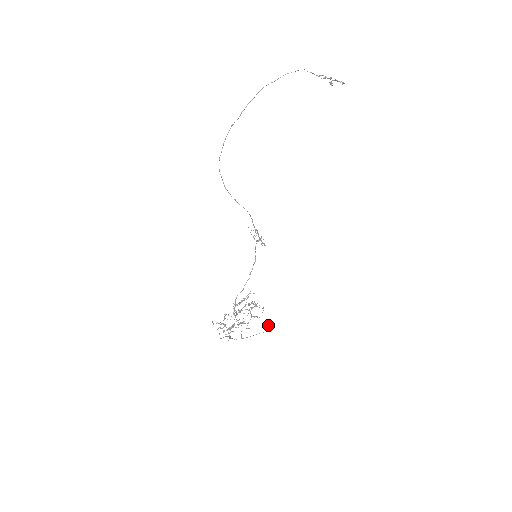
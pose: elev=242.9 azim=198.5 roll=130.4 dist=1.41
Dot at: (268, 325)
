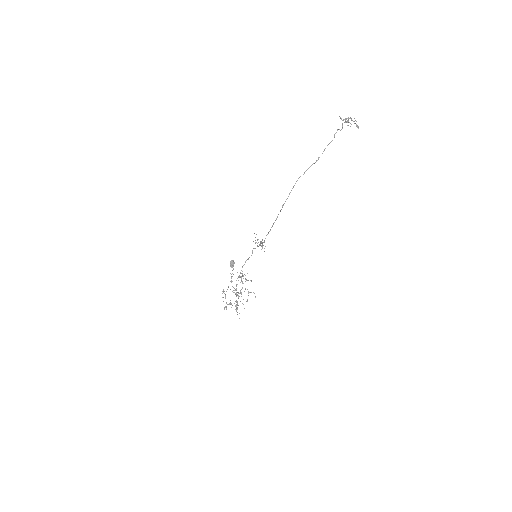
Dot at: (231, 264)
